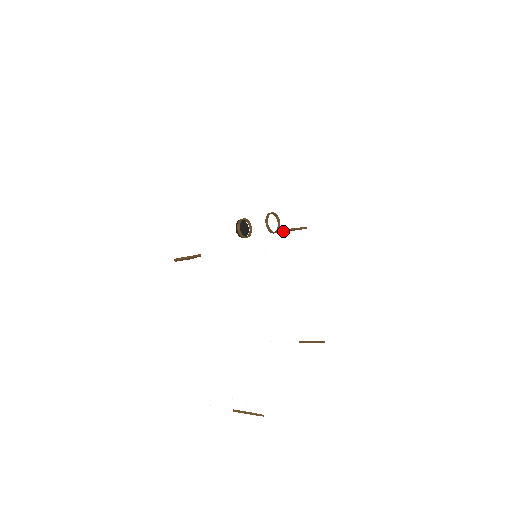
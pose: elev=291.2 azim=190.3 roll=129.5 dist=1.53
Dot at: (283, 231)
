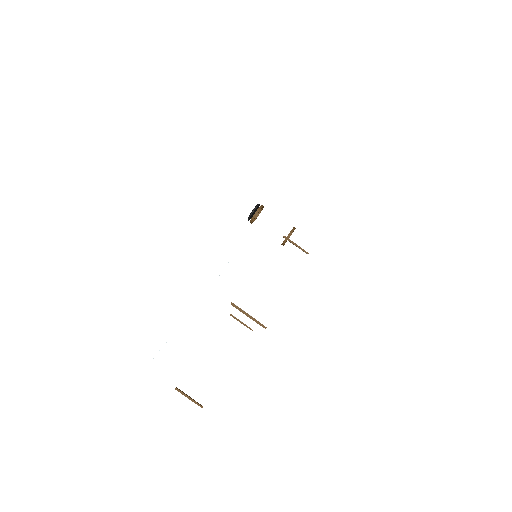
Dot at: occluded
